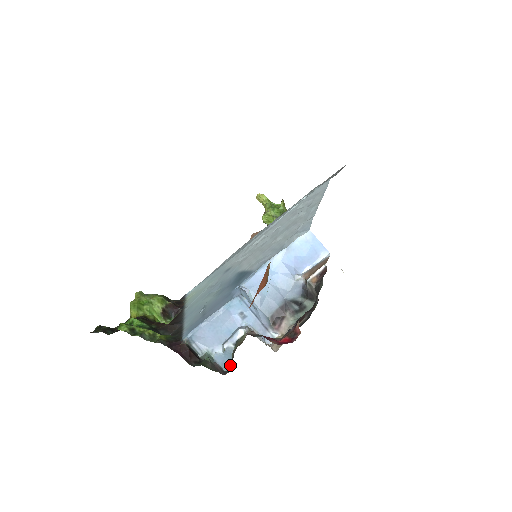
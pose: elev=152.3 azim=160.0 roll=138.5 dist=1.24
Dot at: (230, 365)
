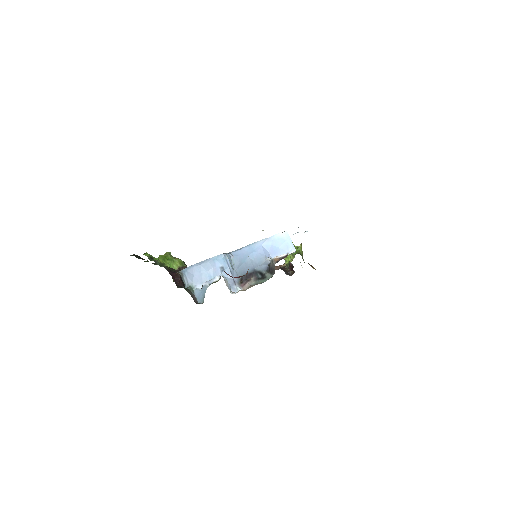
Dot at: (203, 299)
